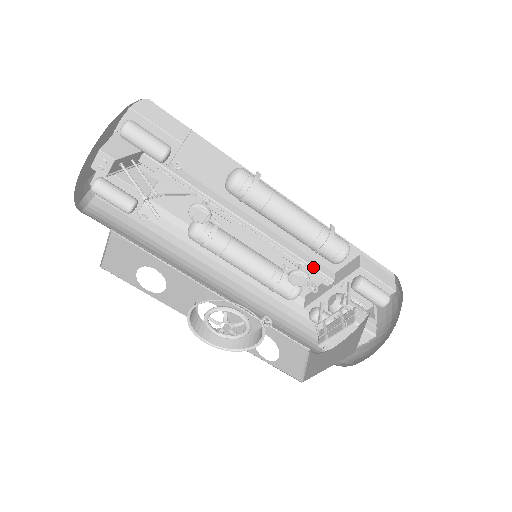
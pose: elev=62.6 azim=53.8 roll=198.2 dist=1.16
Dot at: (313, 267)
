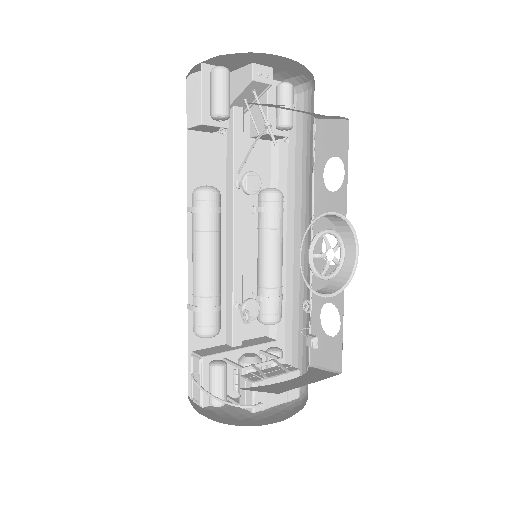
Dot at: occluded
